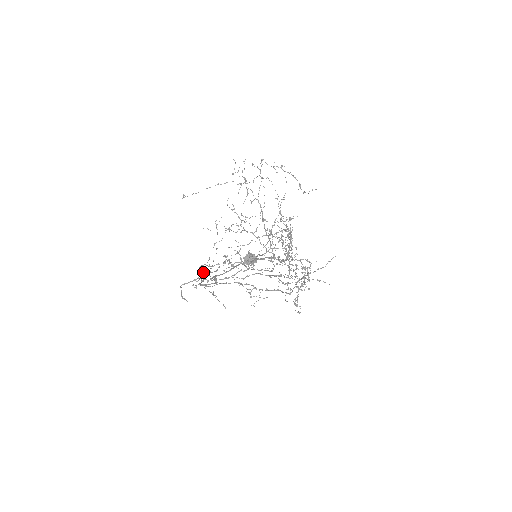
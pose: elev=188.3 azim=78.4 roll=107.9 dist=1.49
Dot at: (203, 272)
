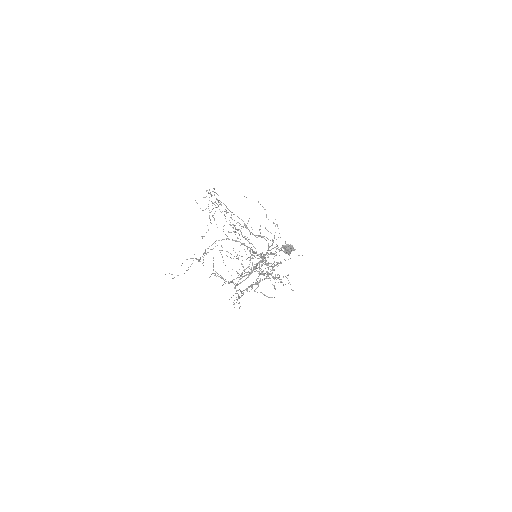
Dot at: occluded
